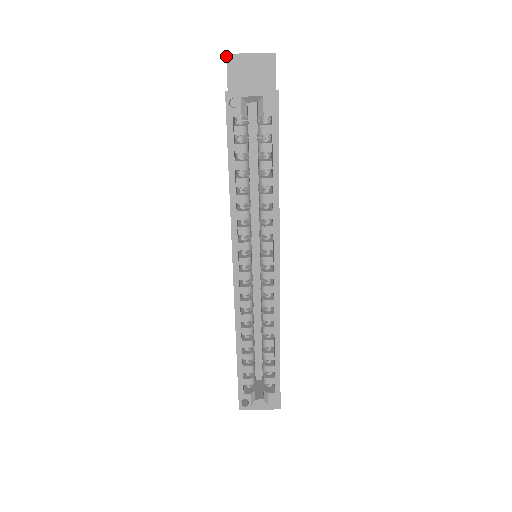
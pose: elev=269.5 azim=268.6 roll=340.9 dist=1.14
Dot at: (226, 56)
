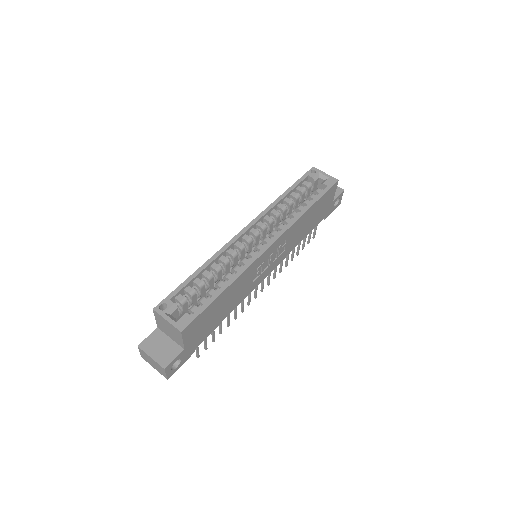
Dot at: occluded
